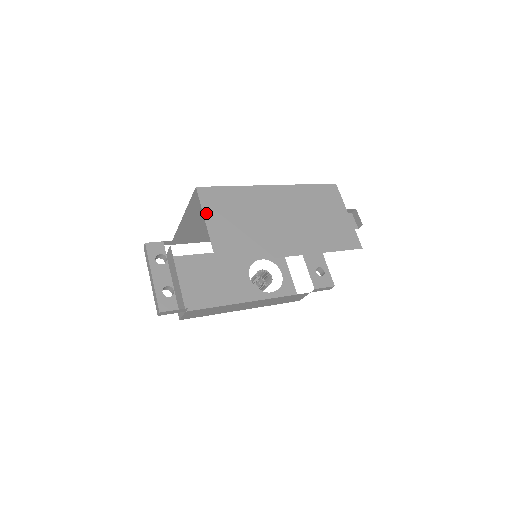
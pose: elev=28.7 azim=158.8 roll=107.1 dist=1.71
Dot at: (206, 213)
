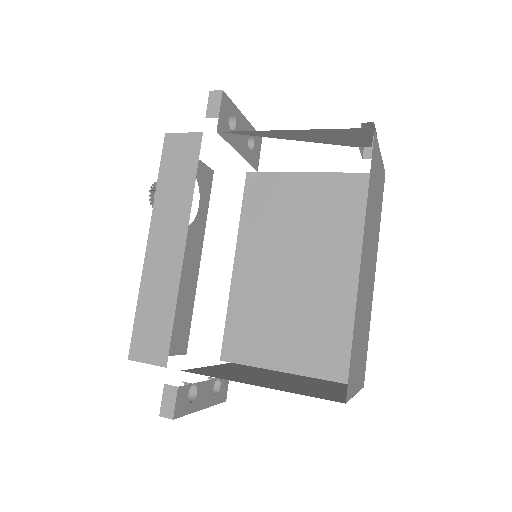
Dot at: (354, 392)
